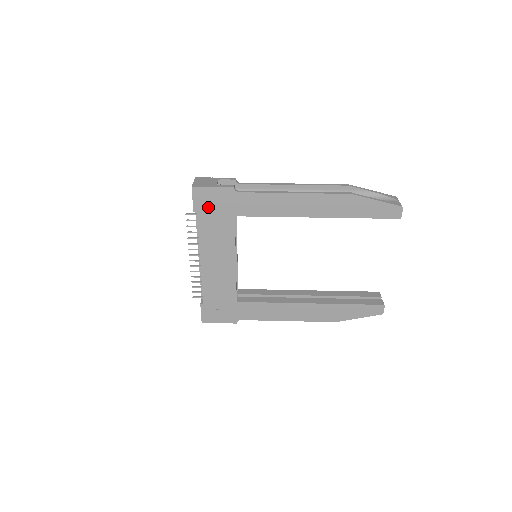
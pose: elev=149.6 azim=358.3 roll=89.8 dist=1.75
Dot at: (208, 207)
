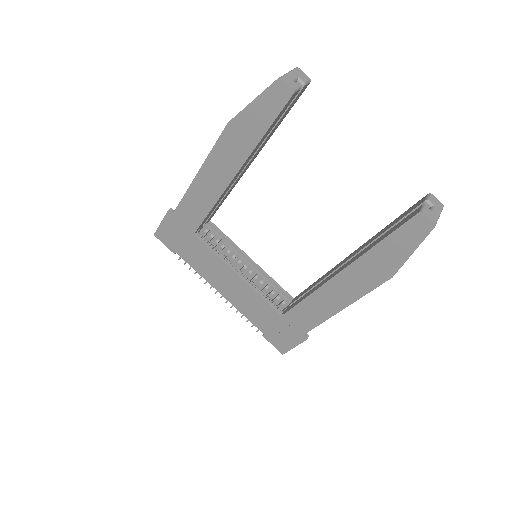
Dot at: (176, 242)
